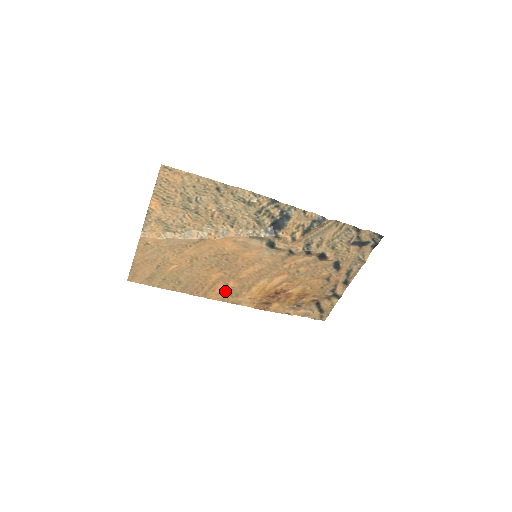
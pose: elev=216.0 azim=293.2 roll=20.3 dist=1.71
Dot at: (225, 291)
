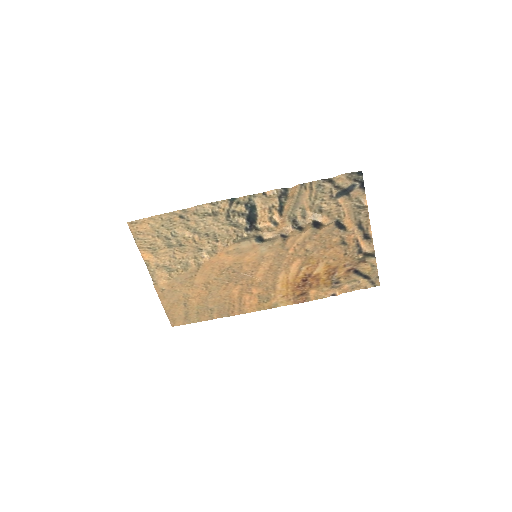
Dot at: (255, 300)
